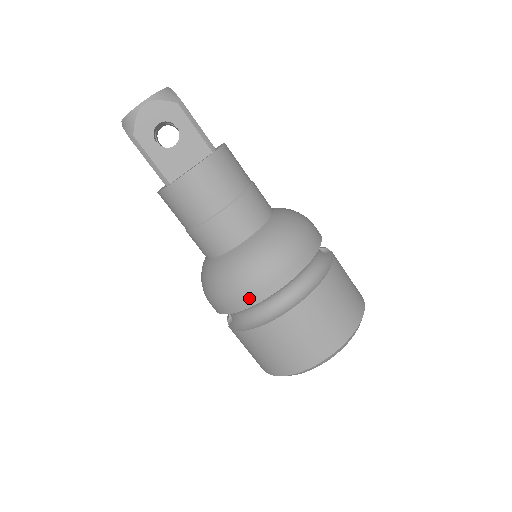
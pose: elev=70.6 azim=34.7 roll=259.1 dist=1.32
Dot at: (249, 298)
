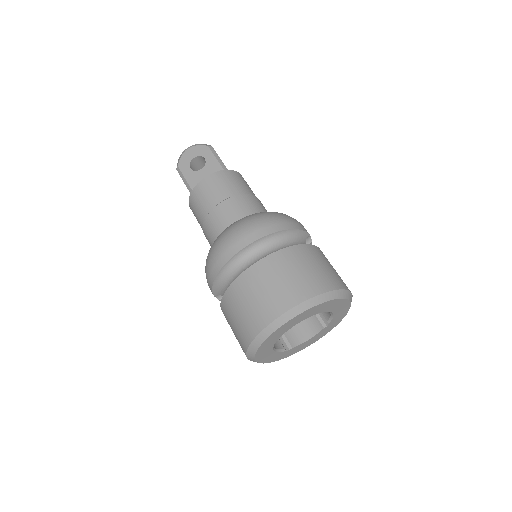
Dot at: (224, 256)
